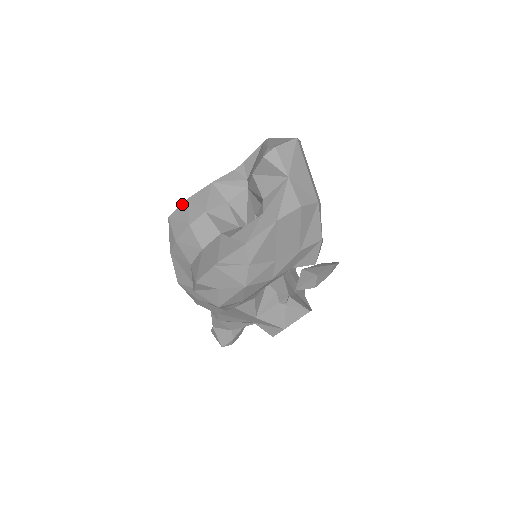
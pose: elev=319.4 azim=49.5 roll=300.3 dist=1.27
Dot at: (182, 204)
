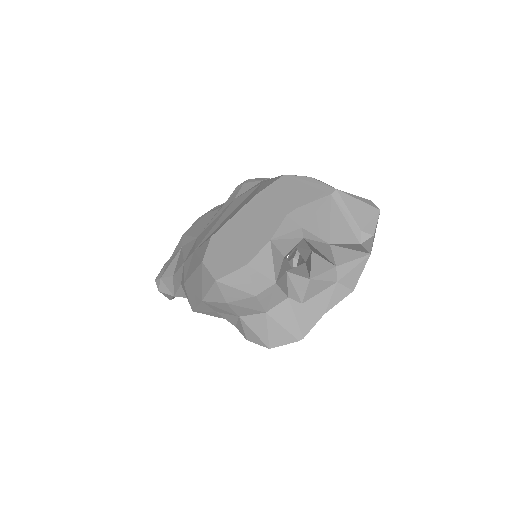
Dot at: (239, 270)
